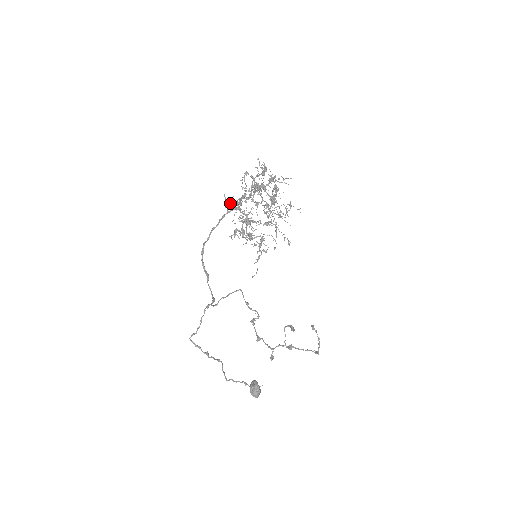
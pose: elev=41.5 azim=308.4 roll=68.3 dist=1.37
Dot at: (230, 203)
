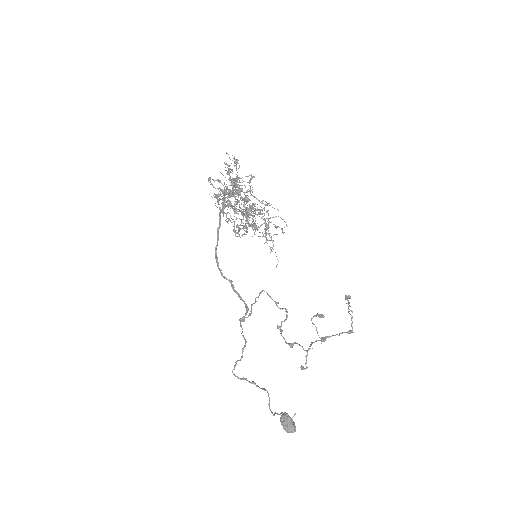
Dot at: (231, 191)
